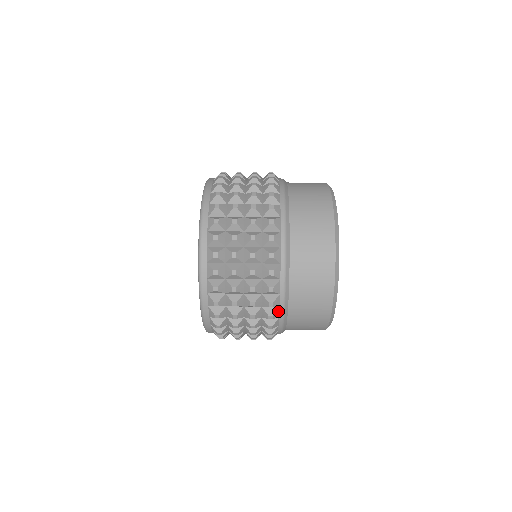
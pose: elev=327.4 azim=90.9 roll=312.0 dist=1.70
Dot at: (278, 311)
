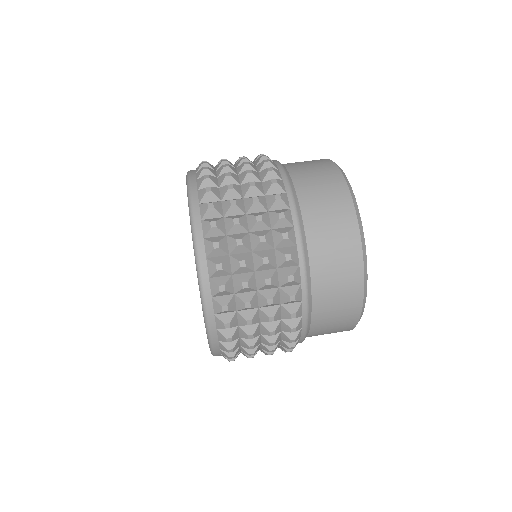
Dot at: (299, 339)
